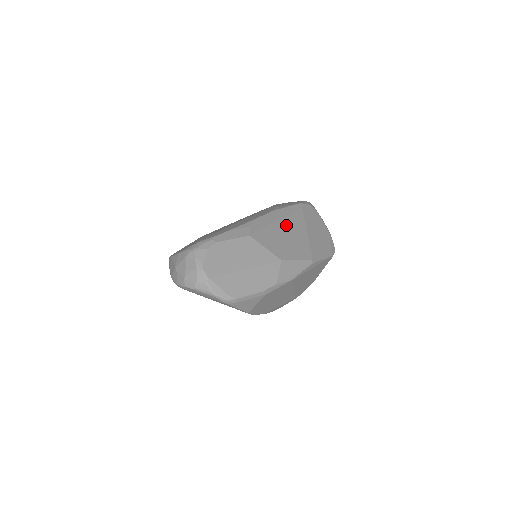
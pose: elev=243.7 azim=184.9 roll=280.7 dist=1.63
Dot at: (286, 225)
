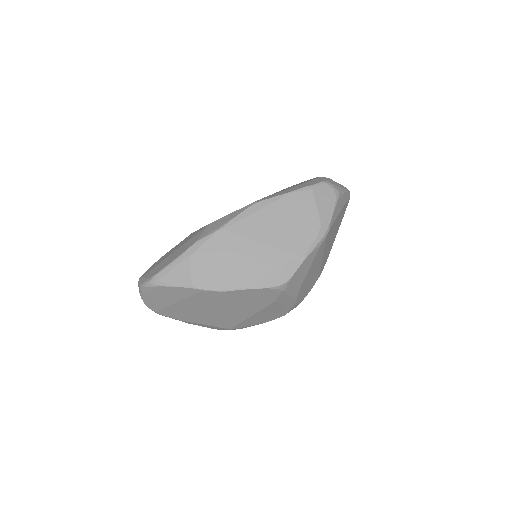
Dot at: occluded
